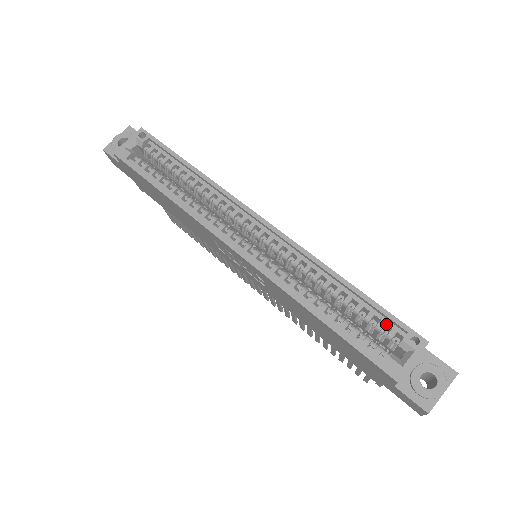
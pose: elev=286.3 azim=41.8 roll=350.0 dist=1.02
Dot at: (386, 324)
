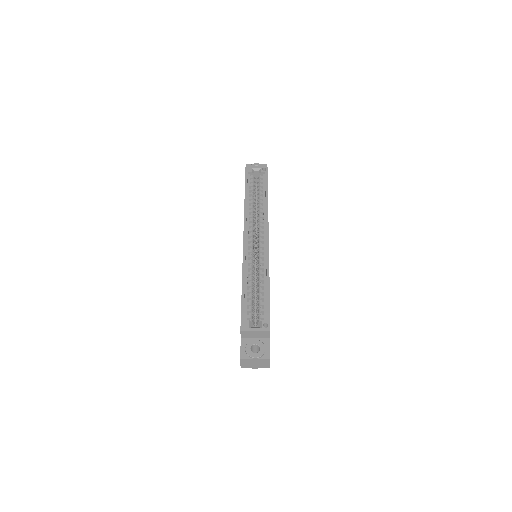
Dot at: (264, 312)
